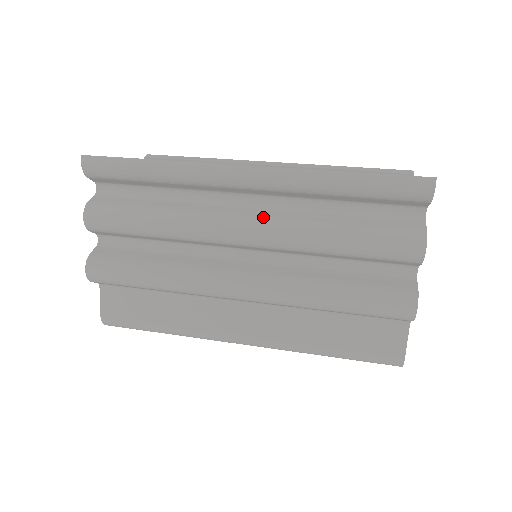
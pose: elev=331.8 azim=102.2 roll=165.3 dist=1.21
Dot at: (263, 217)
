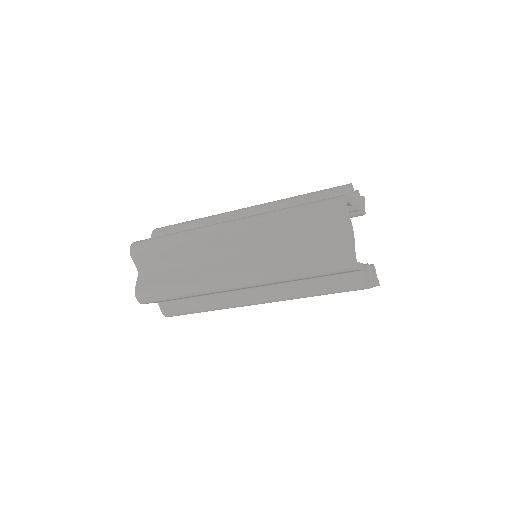
Dot at: occluded
